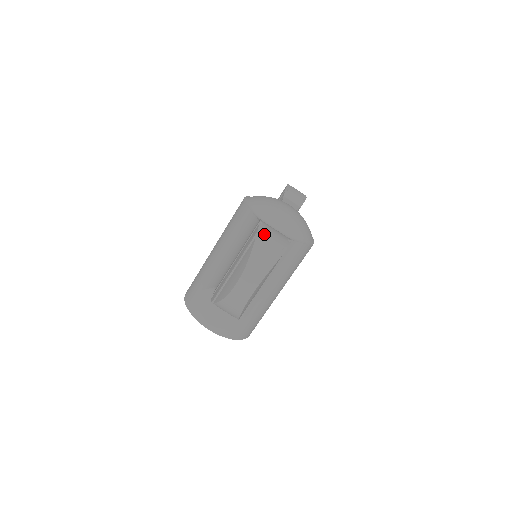
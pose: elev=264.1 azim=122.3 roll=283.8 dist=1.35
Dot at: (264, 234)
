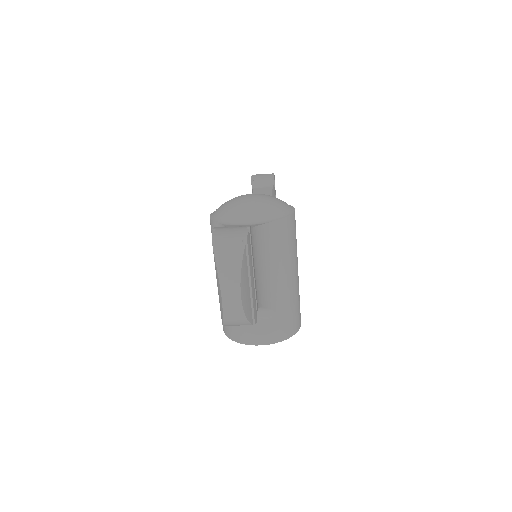
Dot at: (219, 239)
